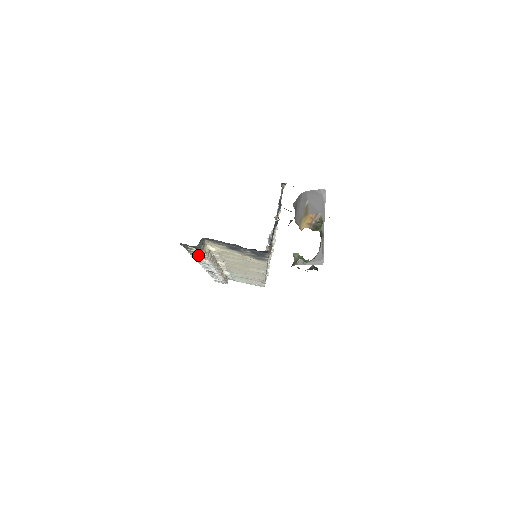
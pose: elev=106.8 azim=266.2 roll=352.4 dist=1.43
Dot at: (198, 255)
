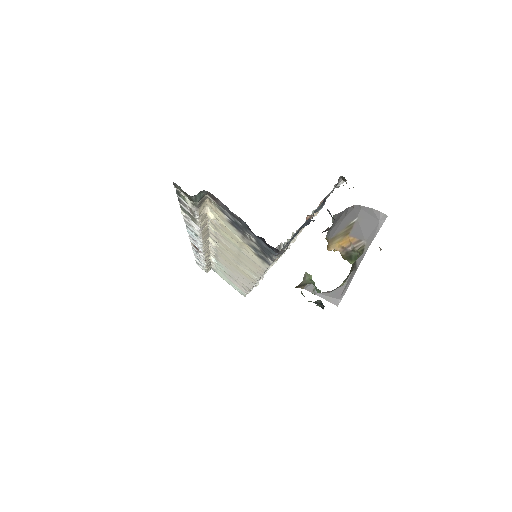
Dot at: (189, 214)
